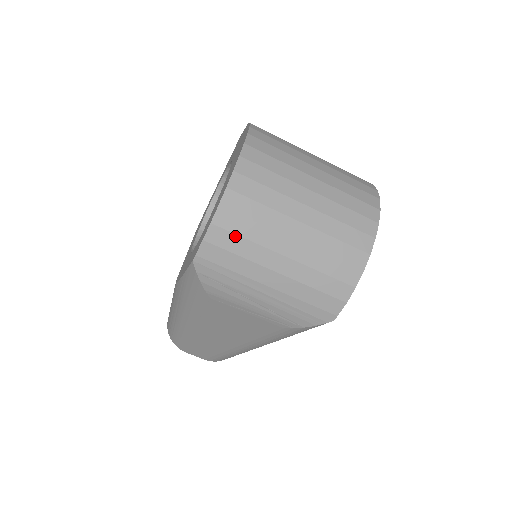
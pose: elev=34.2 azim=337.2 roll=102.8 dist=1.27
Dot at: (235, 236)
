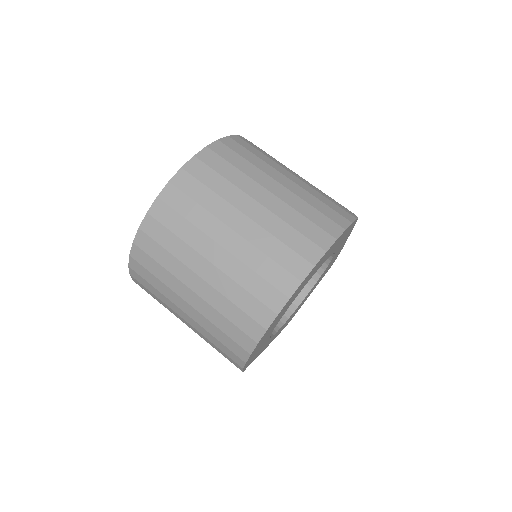
Dot at: (147, 282)
